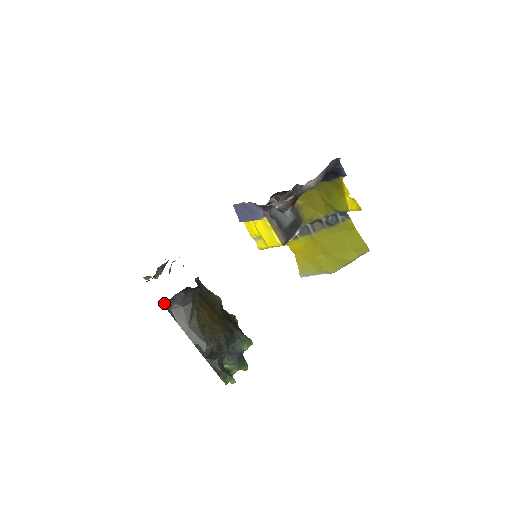
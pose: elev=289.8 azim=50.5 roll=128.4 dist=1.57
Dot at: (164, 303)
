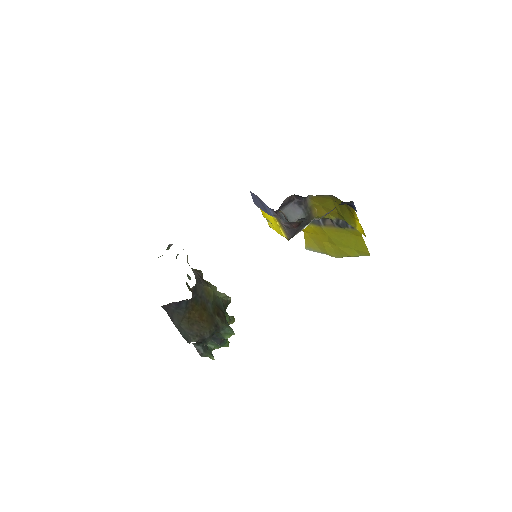
Dot at: (162, 306)
